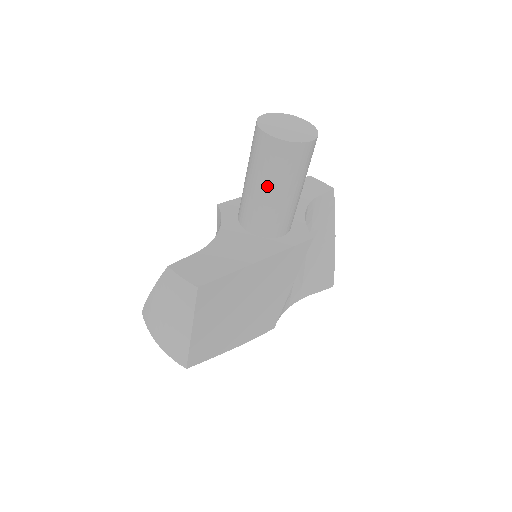
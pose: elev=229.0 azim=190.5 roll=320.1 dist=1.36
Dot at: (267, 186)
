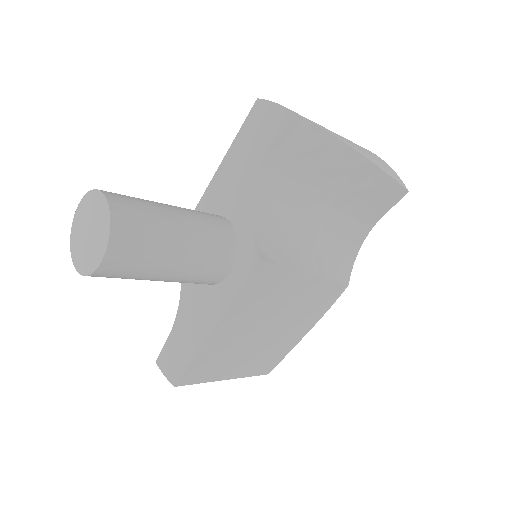
Dot at: occluded
